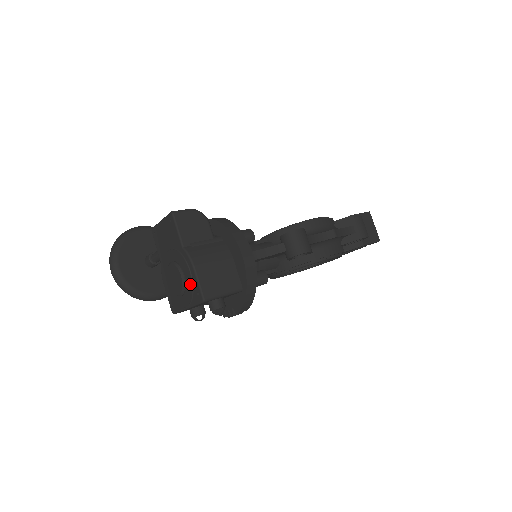
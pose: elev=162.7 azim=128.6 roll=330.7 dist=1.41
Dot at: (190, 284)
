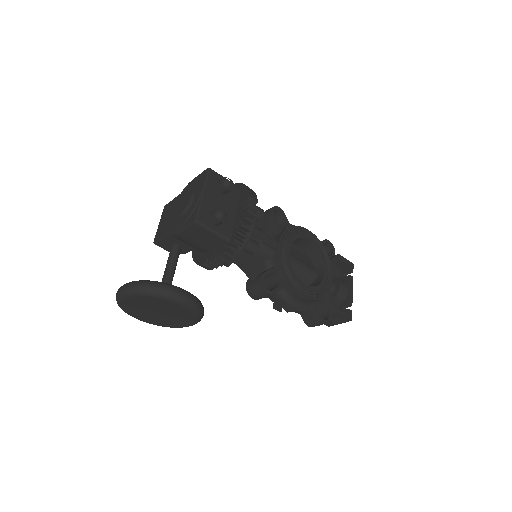
Dot at: (195, 183)
